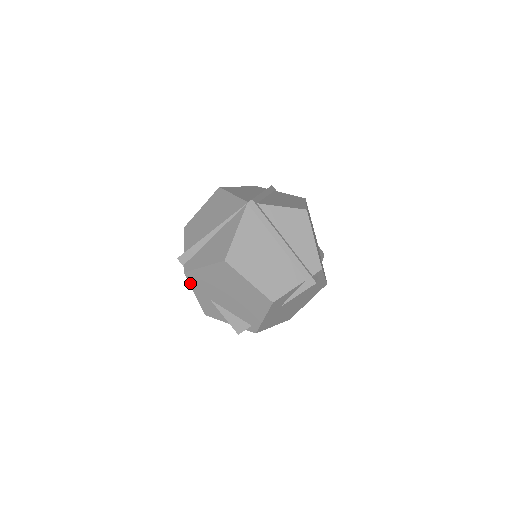
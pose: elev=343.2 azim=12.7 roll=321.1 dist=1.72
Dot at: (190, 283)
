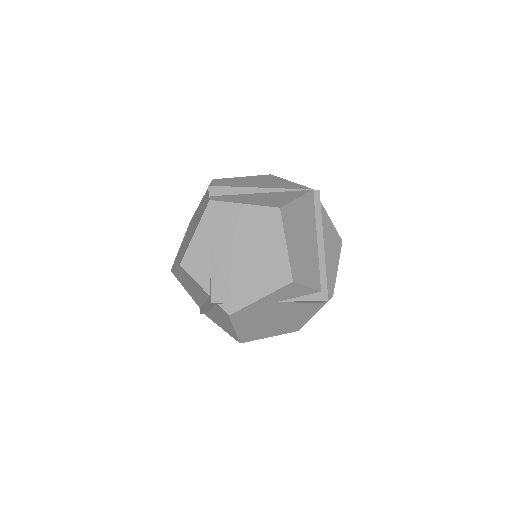
Dot at: (204, 216)
